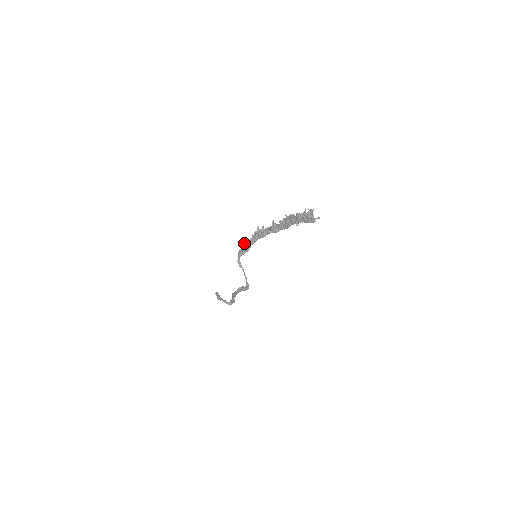
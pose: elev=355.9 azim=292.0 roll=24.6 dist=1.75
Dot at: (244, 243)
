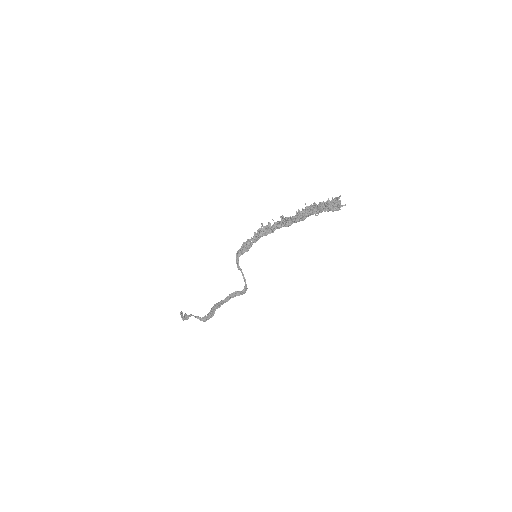
Dot at: (244, 242)
